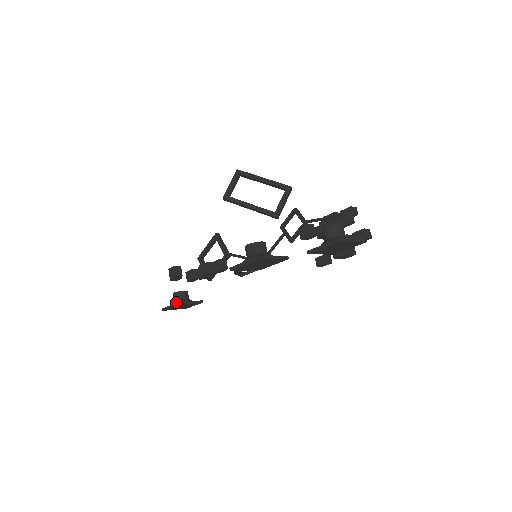
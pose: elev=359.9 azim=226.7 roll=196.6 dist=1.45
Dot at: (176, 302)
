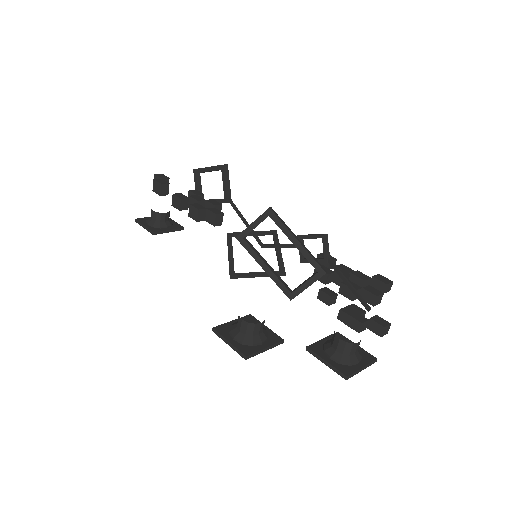
Dot at: (153, 225)
